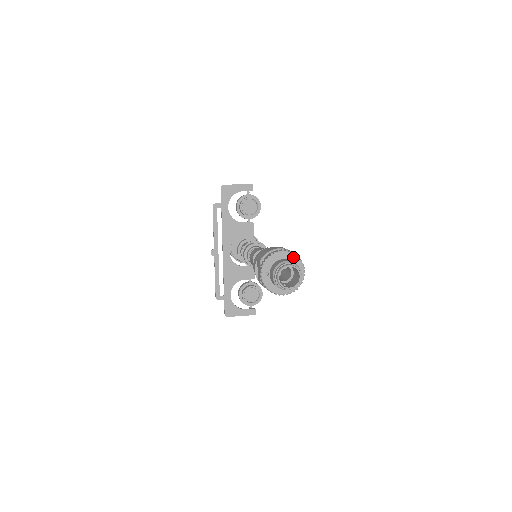
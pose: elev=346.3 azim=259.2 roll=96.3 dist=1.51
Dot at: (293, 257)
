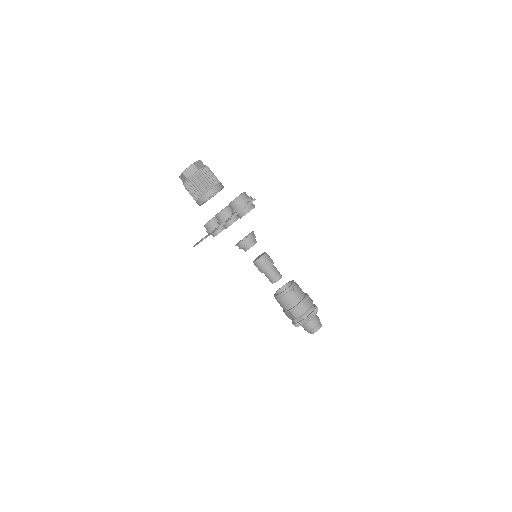
Dot at: (316, 313)
